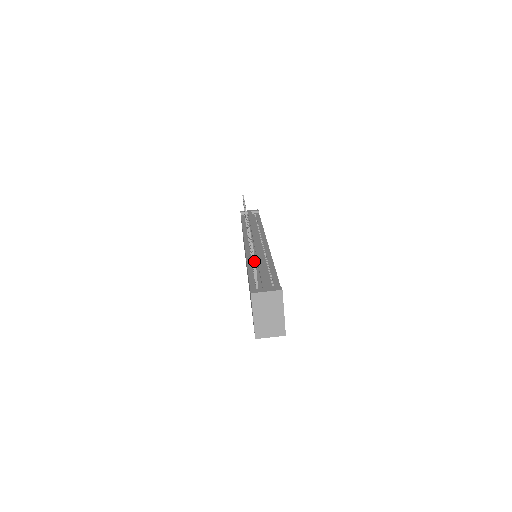
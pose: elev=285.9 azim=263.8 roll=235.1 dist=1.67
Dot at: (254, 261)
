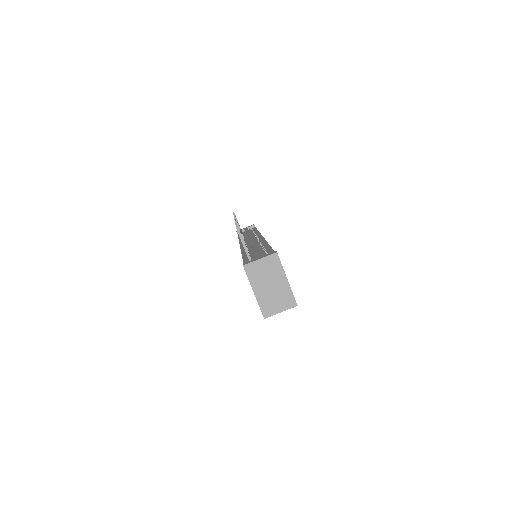
Dot at: (238, 231)
